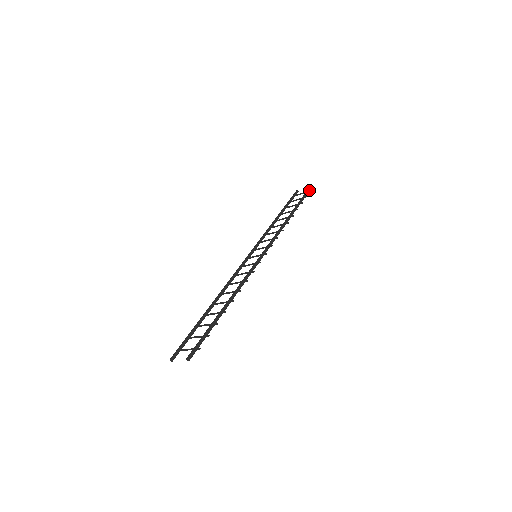
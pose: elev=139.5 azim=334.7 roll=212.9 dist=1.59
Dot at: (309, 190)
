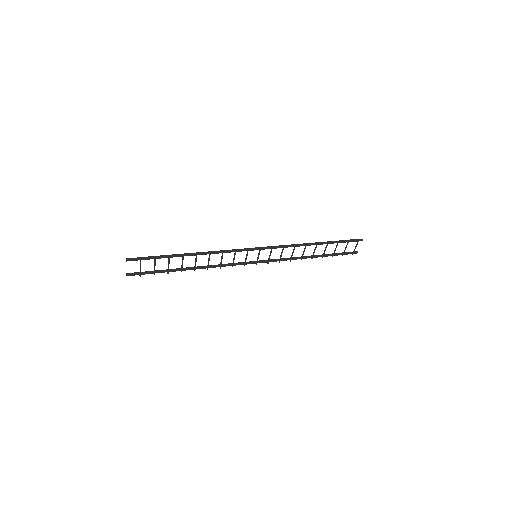
Dot at: (356, 239)
